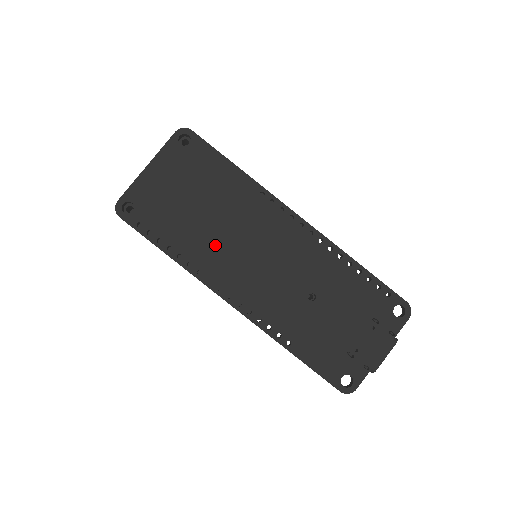
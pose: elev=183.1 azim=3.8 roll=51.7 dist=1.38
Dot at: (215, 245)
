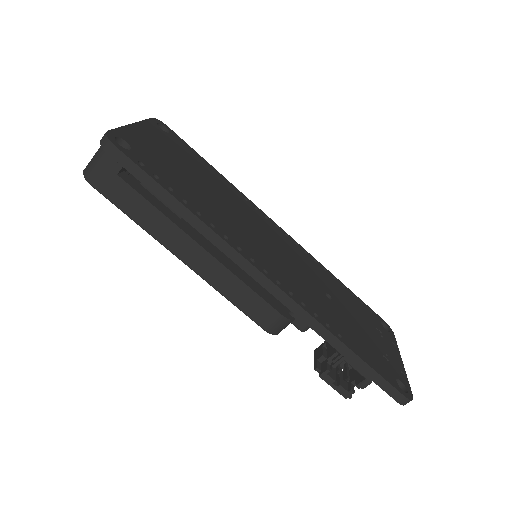
Dot at: (228, 219)
